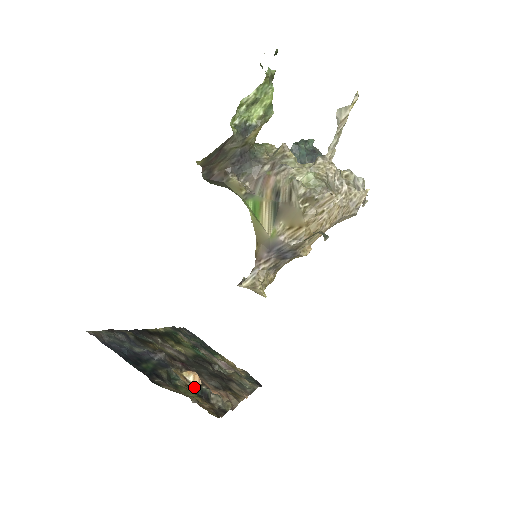
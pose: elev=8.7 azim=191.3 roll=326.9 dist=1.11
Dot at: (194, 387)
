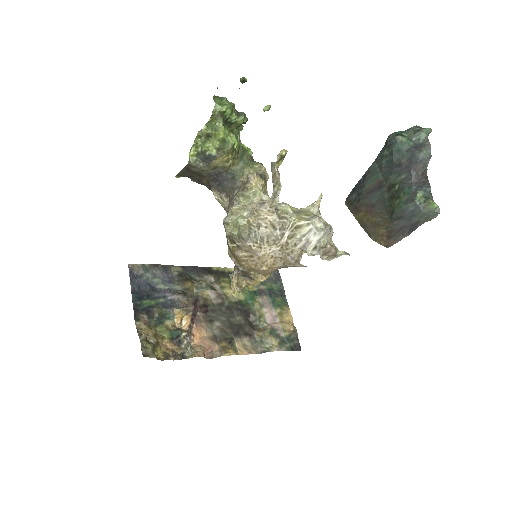
Dot at: (176, 330)
